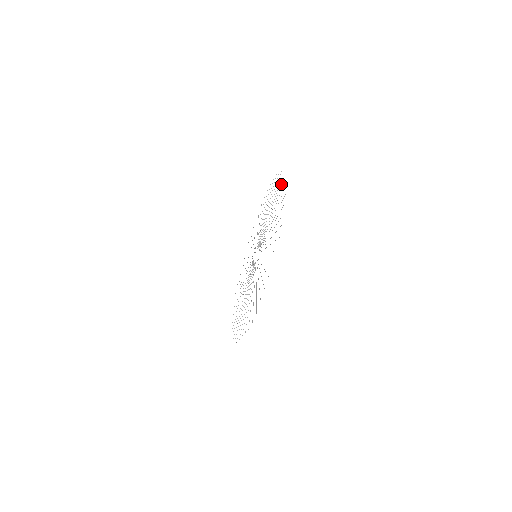
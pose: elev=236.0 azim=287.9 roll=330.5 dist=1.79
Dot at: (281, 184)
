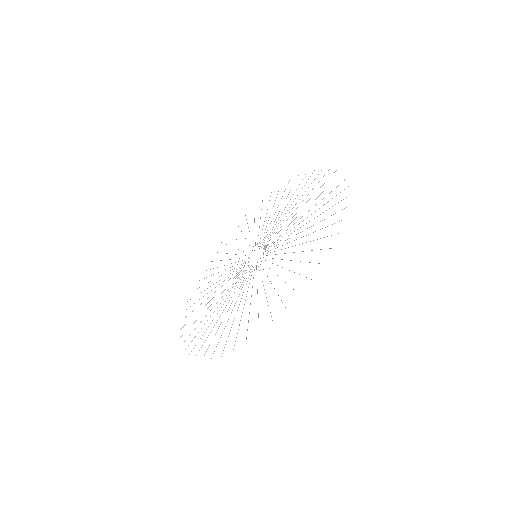
Dot at: occluded
